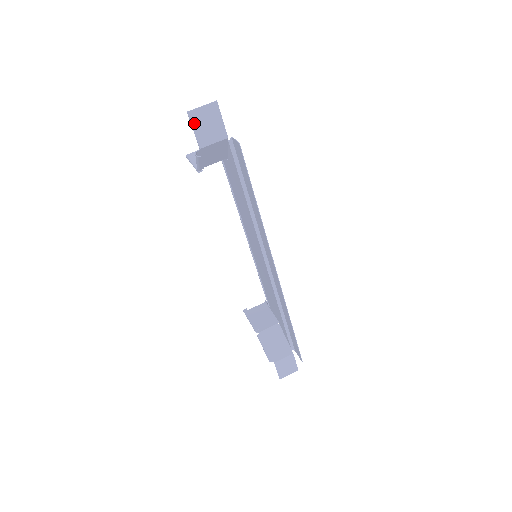
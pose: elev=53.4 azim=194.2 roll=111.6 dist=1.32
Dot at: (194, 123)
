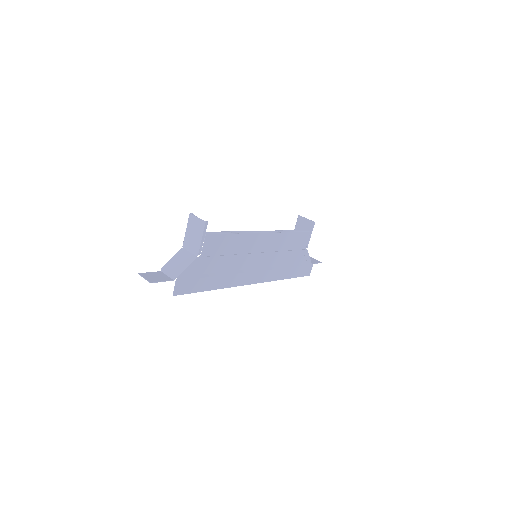
Dot at: (147, 274)
